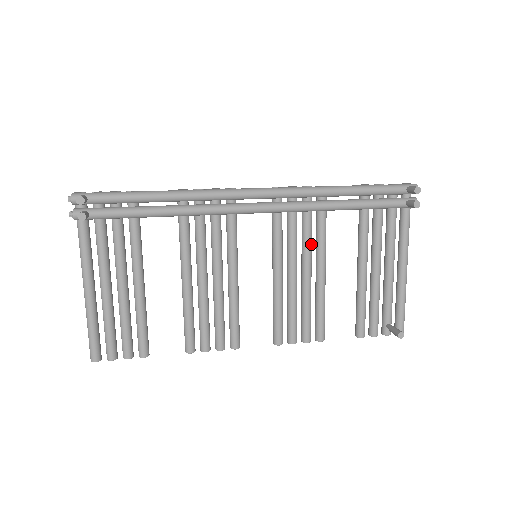
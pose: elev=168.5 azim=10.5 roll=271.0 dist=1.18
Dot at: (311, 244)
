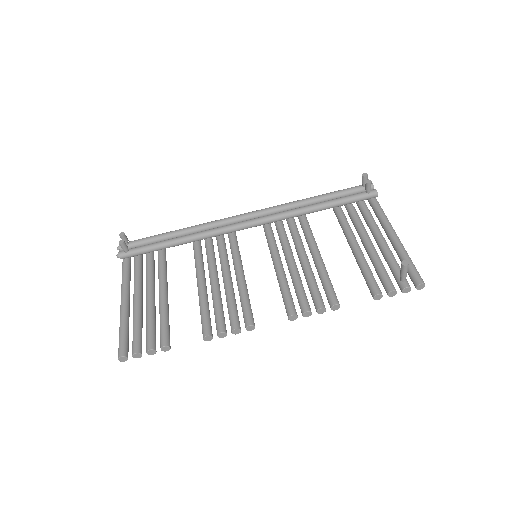
Dot at: (300, 239)
